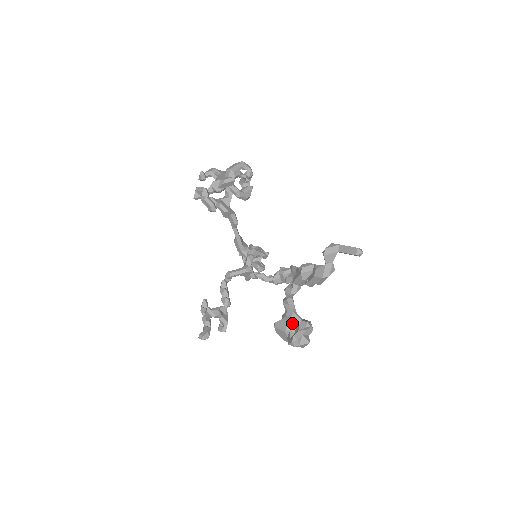
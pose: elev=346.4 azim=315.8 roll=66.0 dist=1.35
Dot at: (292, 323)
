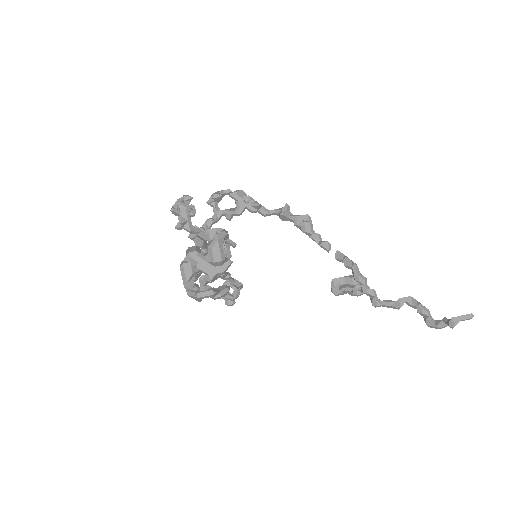
Dot at: occluded
